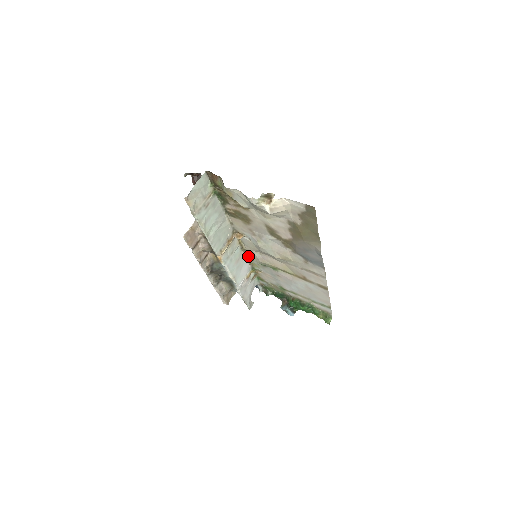
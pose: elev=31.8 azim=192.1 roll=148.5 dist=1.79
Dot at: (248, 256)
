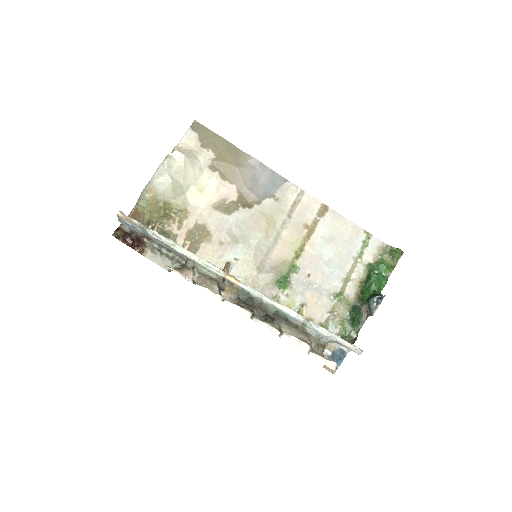
Dot at: occluded
